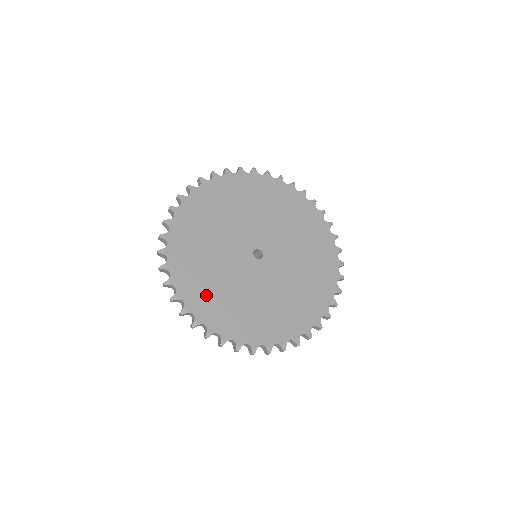
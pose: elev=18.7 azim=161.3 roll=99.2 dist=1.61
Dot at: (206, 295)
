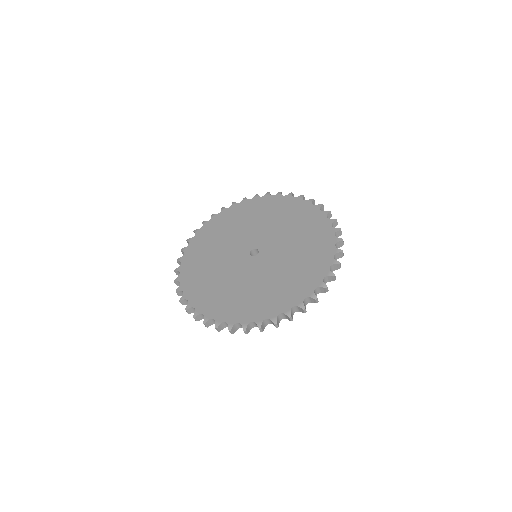
Dot at: (202, 286)
